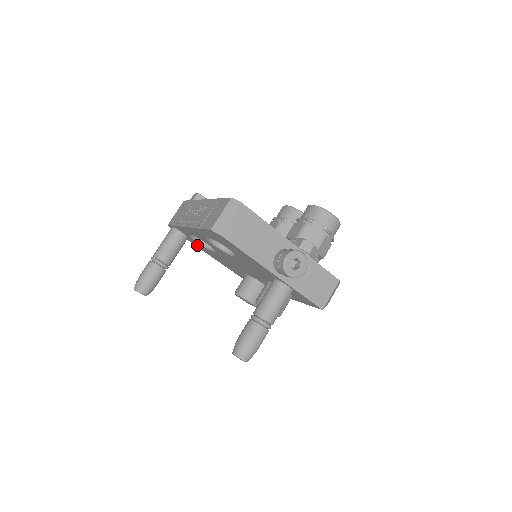
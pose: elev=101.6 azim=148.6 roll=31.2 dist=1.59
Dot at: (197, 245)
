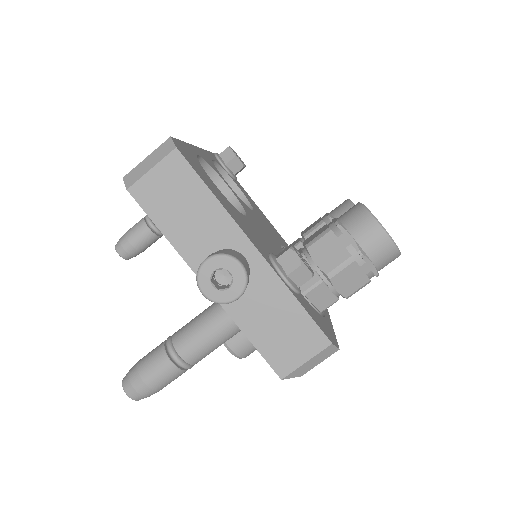
Dot at: occluded
